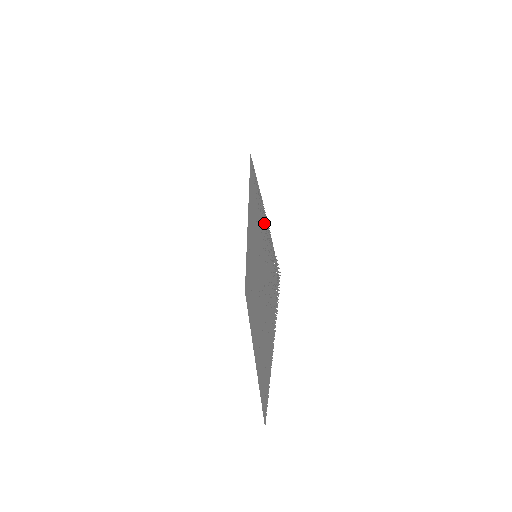
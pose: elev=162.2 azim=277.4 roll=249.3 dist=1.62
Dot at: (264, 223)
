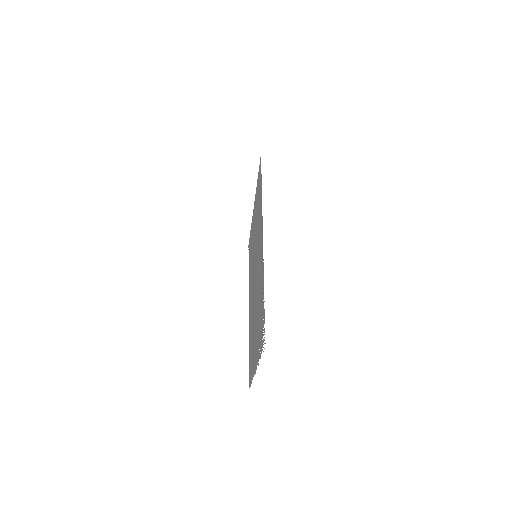
Dot at: (262, 260)
